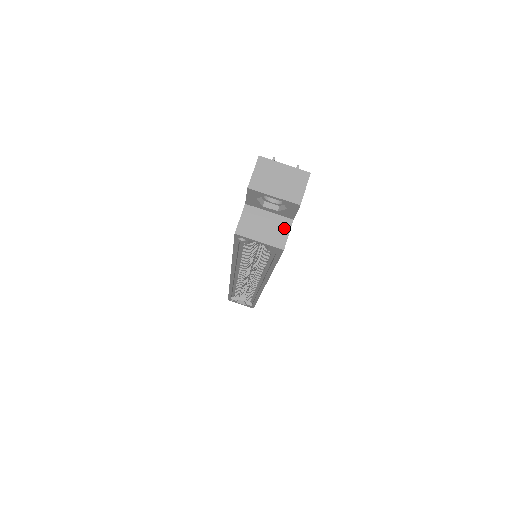
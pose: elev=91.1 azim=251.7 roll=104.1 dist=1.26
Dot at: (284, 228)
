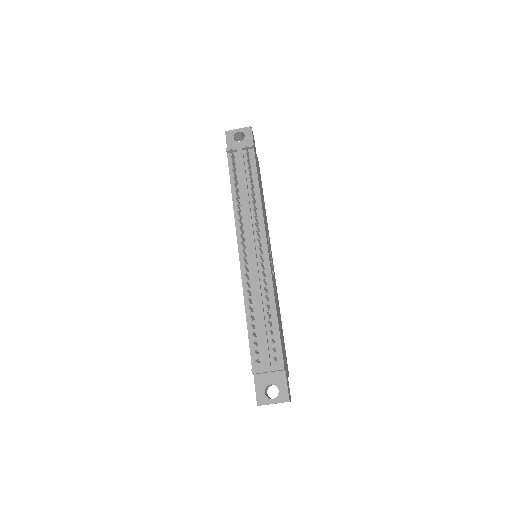
Dot at: occluded
